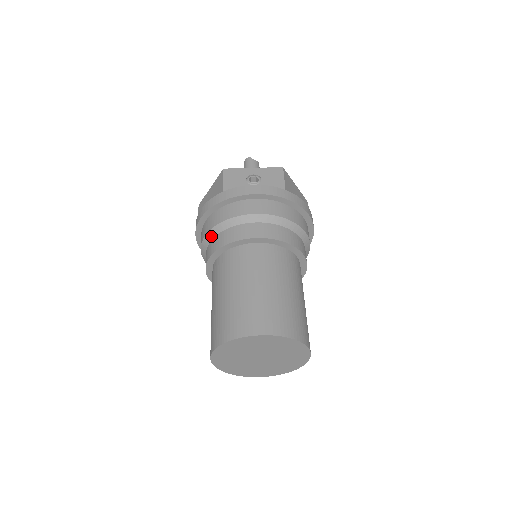
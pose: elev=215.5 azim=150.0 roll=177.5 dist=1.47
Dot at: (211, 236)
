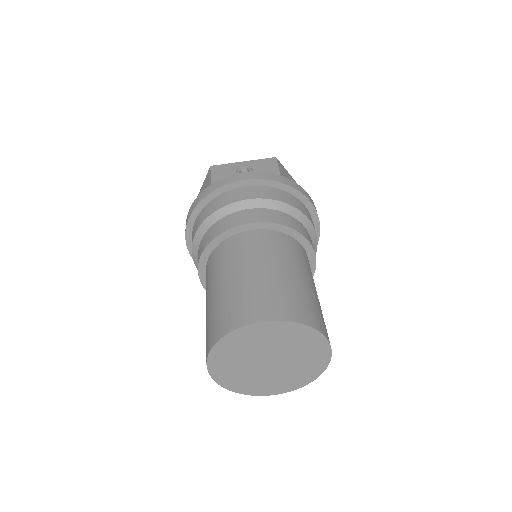
Dot at: (201, 234)
